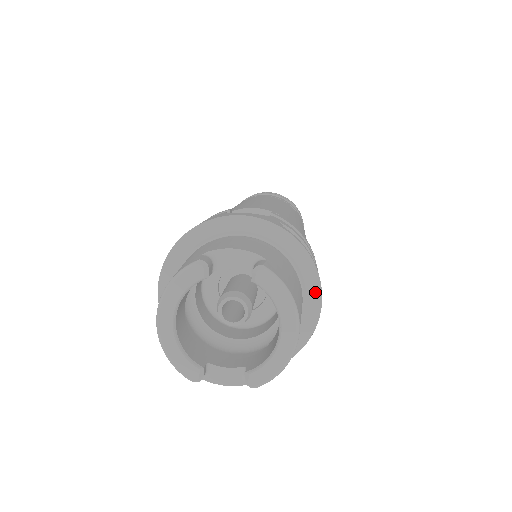
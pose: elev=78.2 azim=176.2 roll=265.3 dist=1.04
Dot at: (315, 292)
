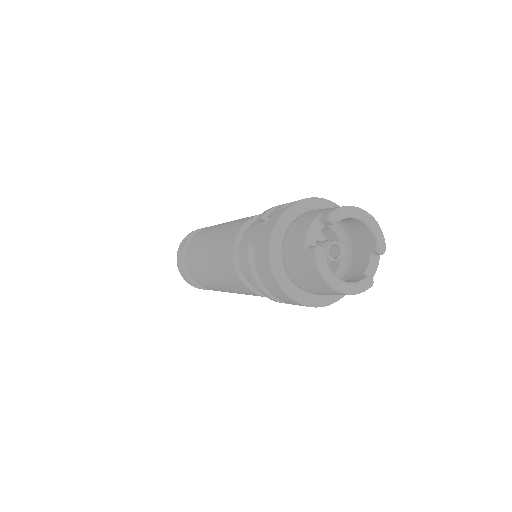
Dot at: (329, 205)
